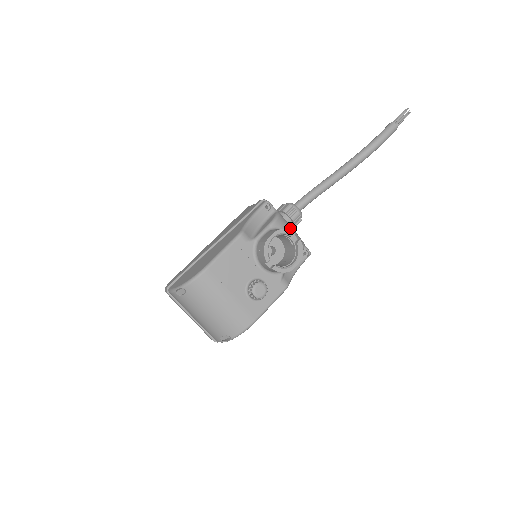
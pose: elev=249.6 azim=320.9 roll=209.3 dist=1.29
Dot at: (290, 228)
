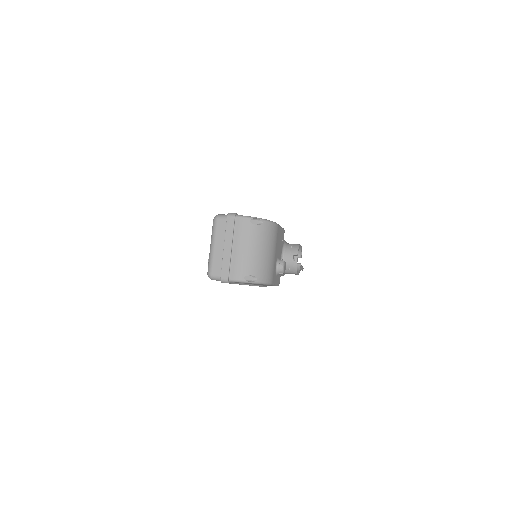
Dot at: occluded
